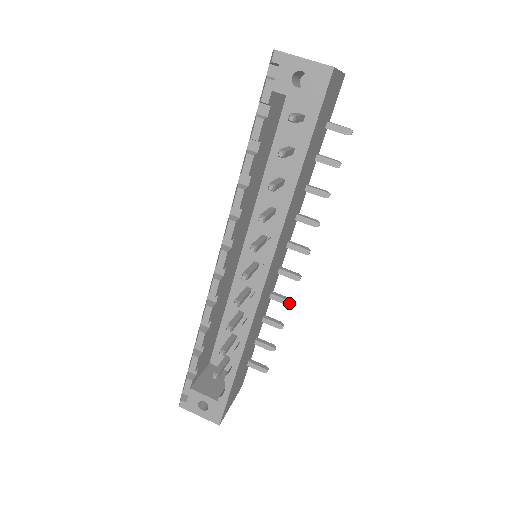
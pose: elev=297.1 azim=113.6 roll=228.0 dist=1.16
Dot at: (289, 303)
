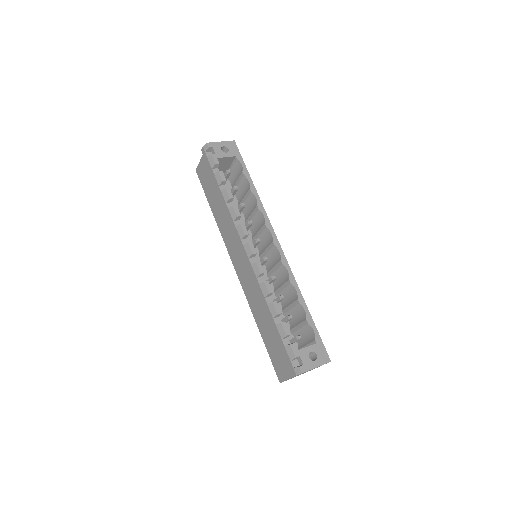
Dot at: occluded
